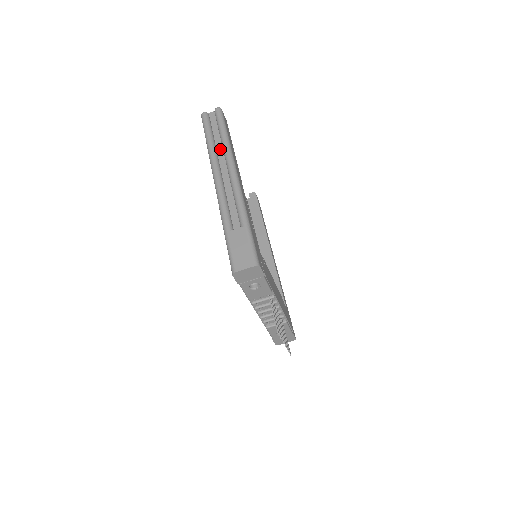
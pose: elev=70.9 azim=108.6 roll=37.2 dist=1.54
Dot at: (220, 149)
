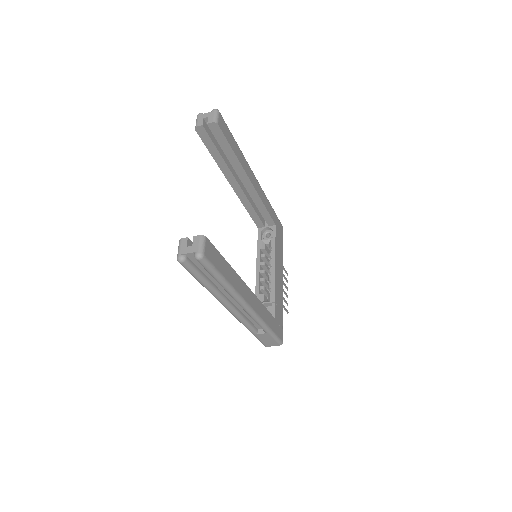
Dot at: (221, 287)
